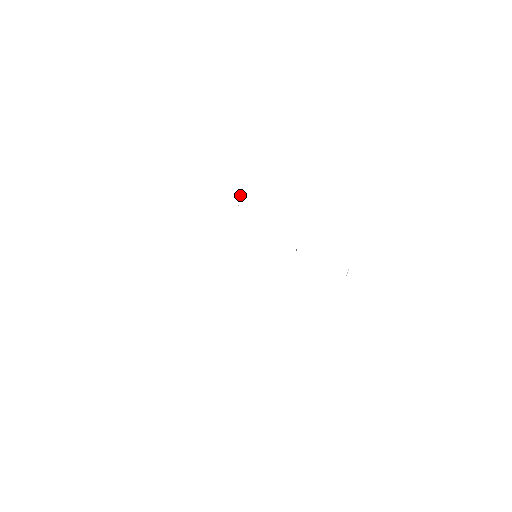
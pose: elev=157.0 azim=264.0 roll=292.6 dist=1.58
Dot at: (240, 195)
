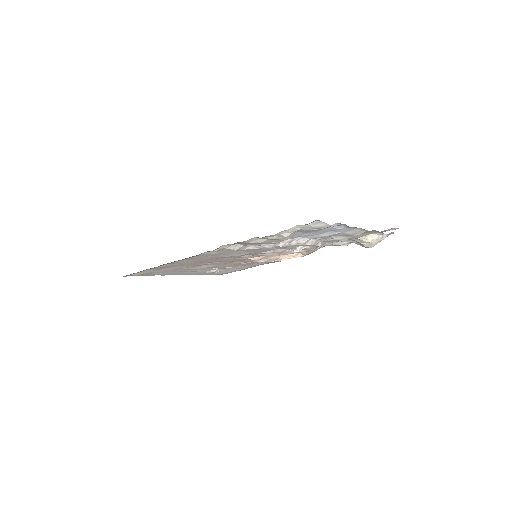
Dot at: occluded
